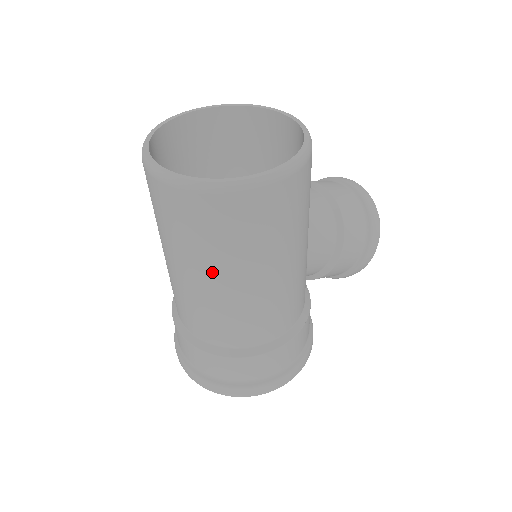
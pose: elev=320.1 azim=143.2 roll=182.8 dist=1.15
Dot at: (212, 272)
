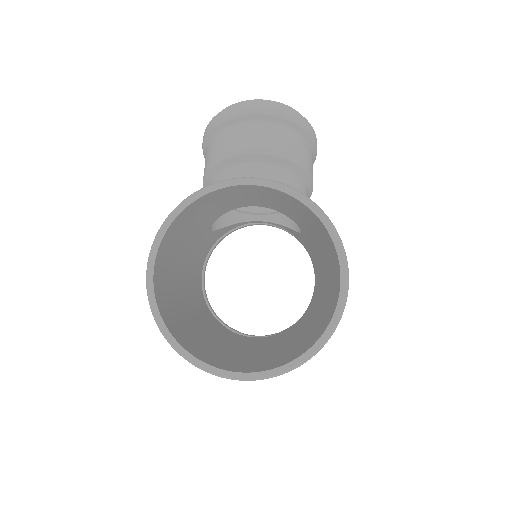
Dot at: occluded
